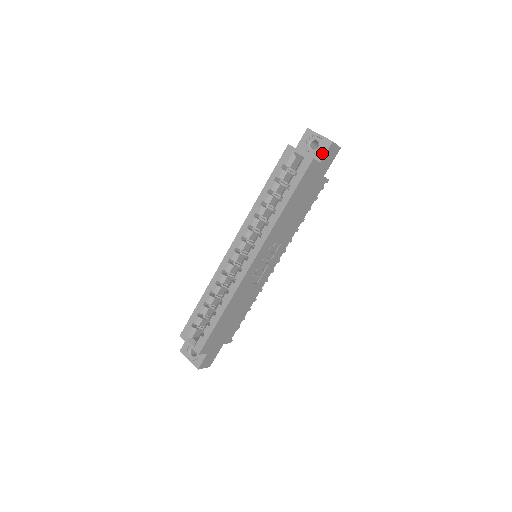
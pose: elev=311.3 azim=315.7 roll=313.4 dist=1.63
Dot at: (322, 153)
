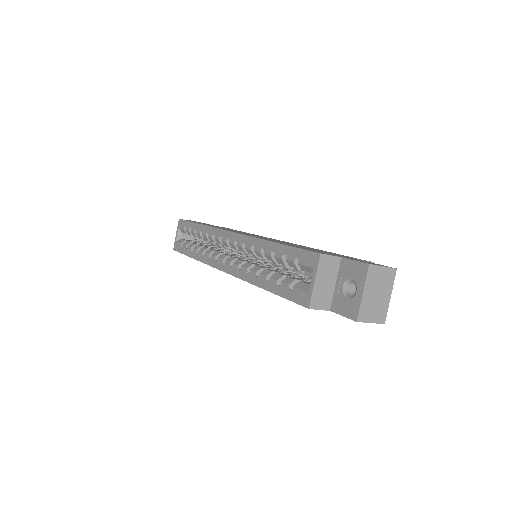
Dot at: (340, 309)
